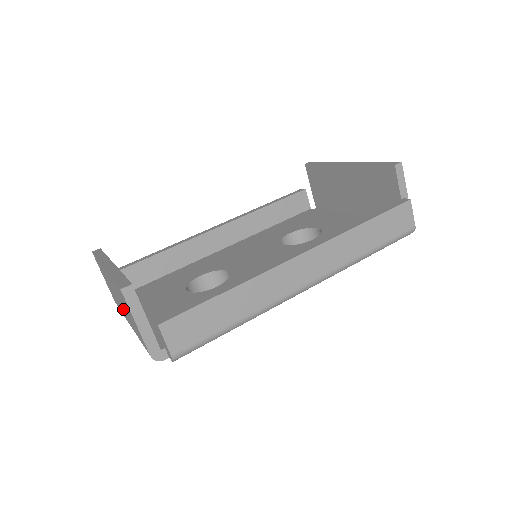
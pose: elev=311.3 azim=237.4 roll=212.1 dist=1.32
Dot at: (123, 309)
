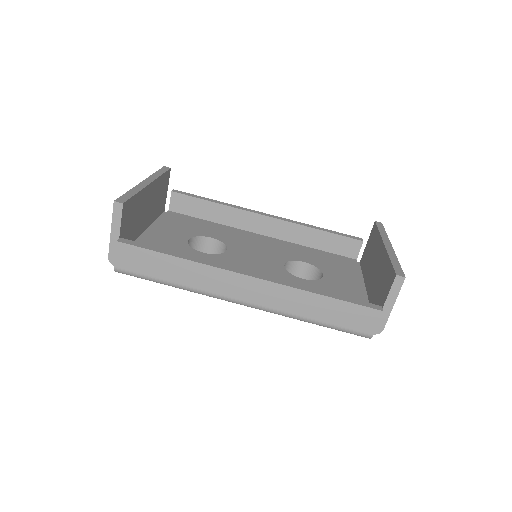
Dot at: occluded
